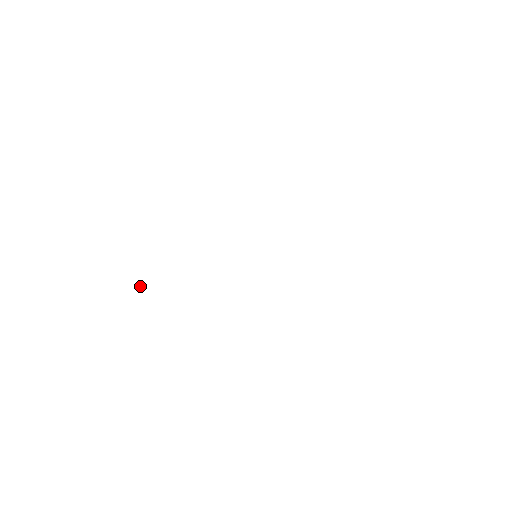
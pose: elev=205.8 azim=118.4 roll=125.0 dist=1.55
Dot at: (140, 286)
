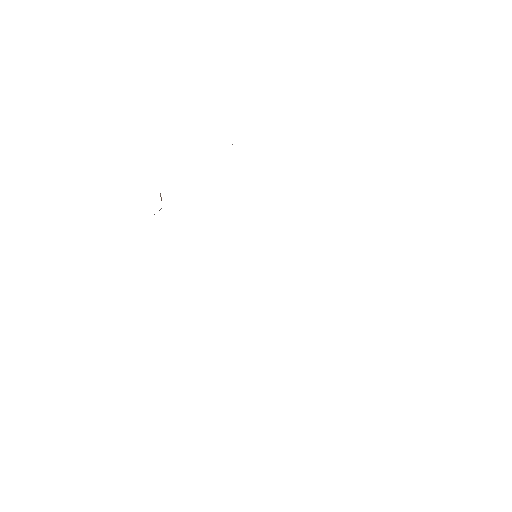
Dot at: (161, 198)
